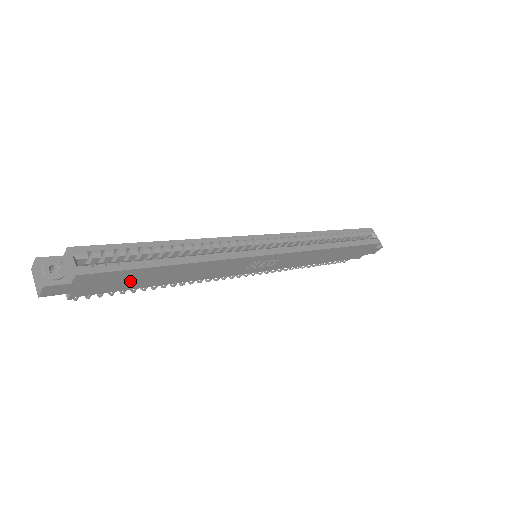
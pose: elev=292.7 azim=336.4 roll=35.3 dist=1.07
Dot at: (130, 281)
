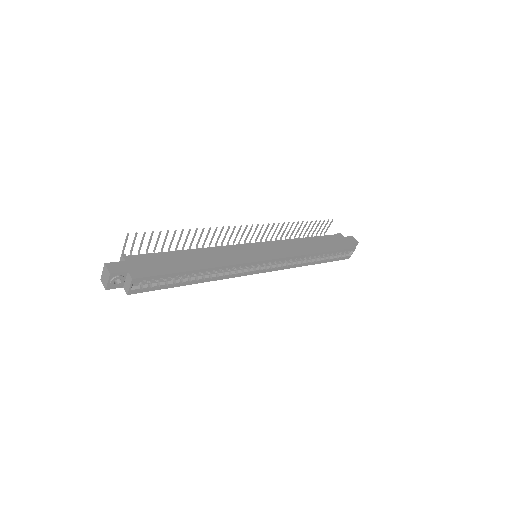
Dot at: occluded
